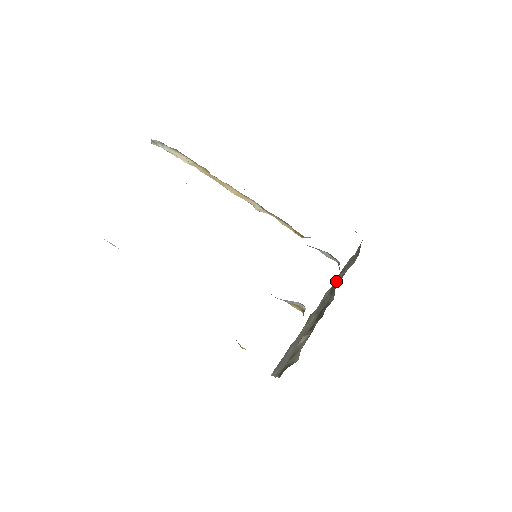
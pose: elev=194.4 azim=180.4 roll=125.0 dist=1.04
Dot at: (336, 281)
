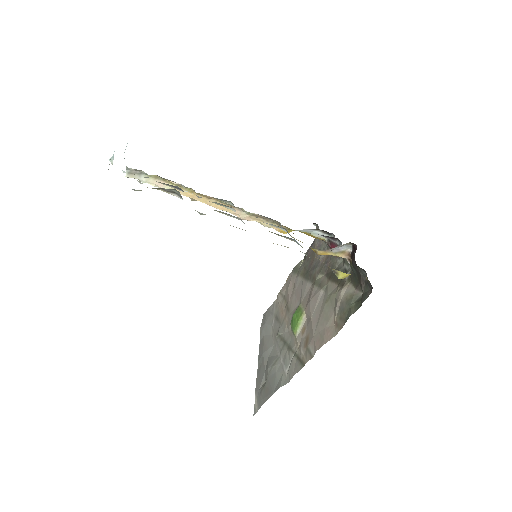
Dot at: (320, 263)
